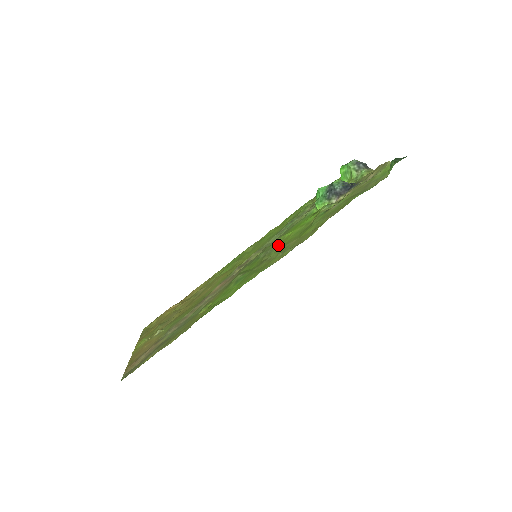
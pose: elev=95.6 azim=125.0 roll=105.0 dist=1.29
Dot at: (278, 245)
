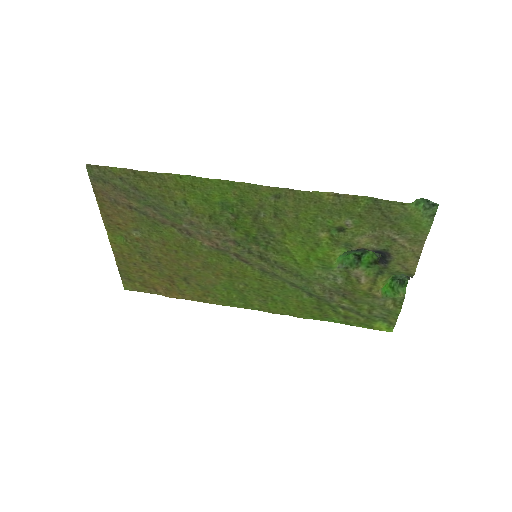
Dot at: (279, 237)
